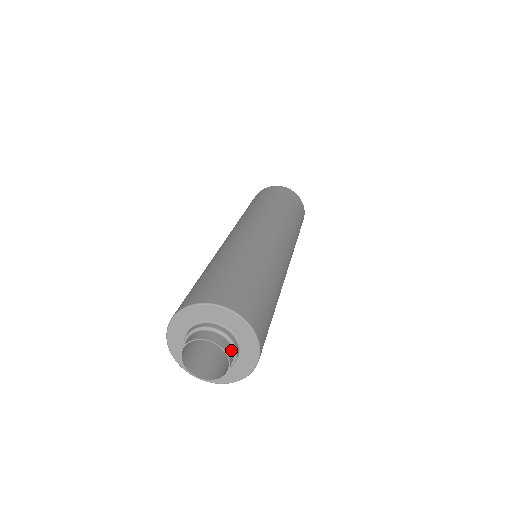
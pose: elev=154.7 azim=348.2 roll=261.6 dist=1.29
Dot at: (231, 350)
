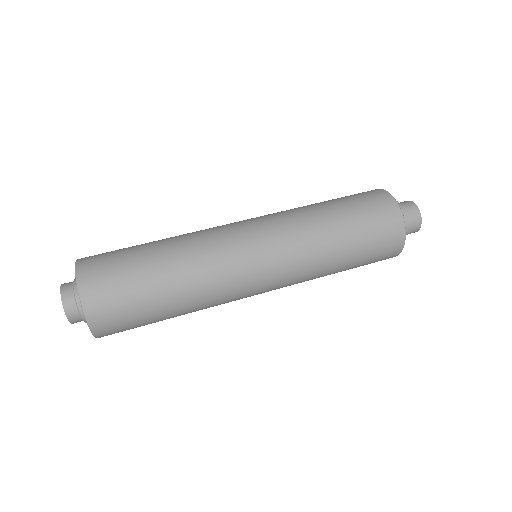
Dot at: occluded
